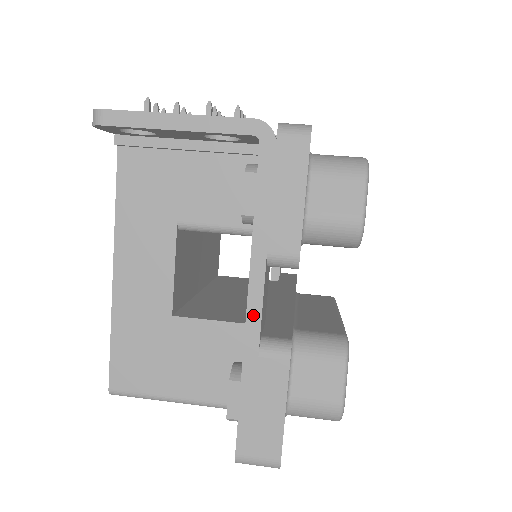
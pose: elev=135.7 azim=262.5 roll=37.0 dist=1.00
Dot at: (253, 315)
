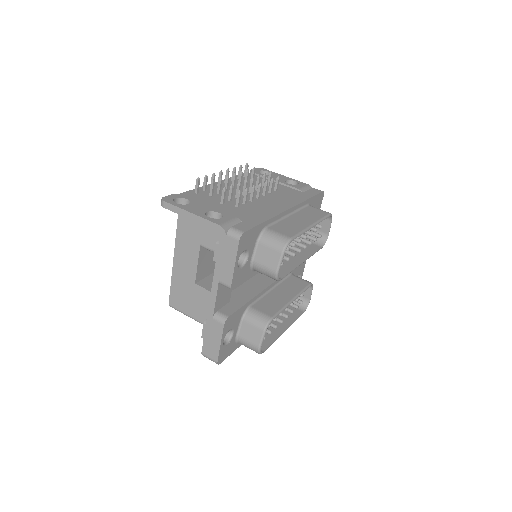
Dot at: (212, 303)
